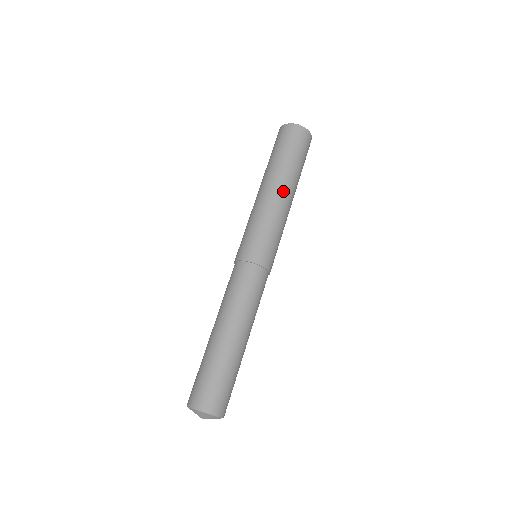
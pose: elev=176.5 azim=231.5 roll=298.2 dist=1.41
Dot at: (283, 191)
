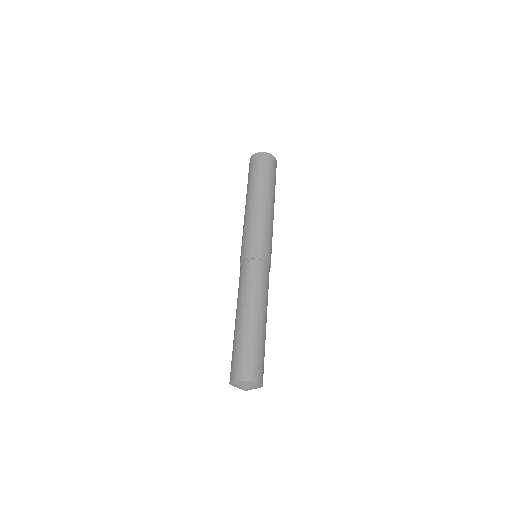
Dot at: (261, 201)
